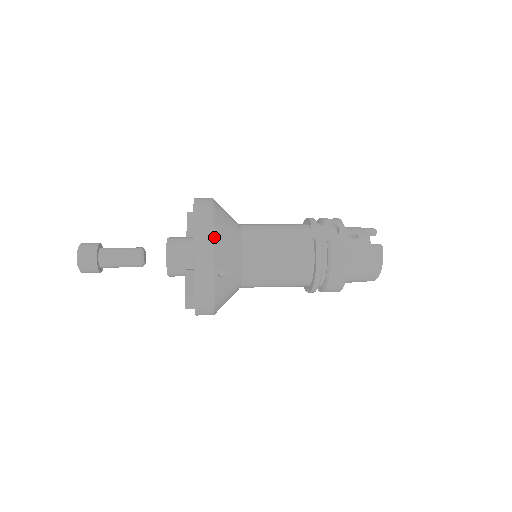
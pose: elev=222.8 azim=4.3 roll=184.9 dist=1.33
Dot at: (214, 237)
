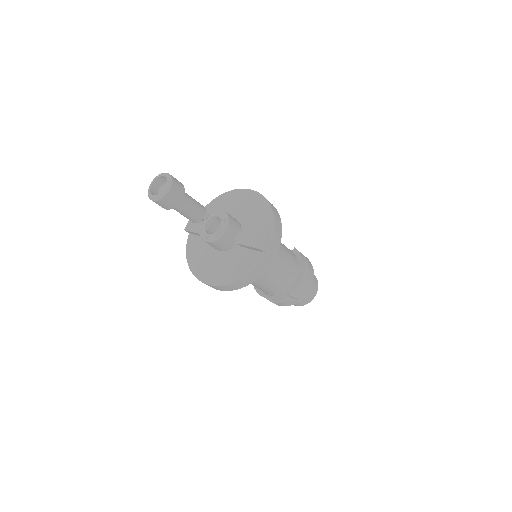
Dot at: occluded
